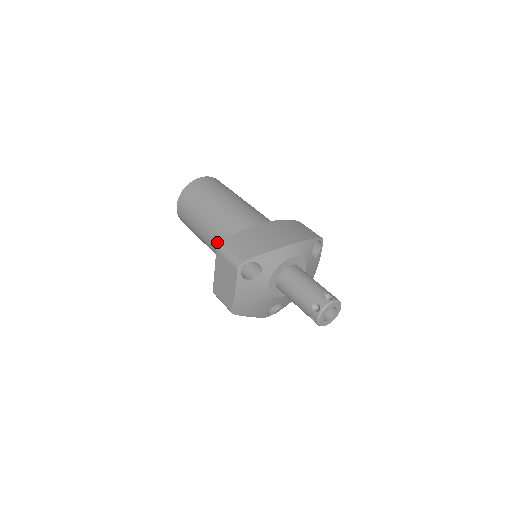
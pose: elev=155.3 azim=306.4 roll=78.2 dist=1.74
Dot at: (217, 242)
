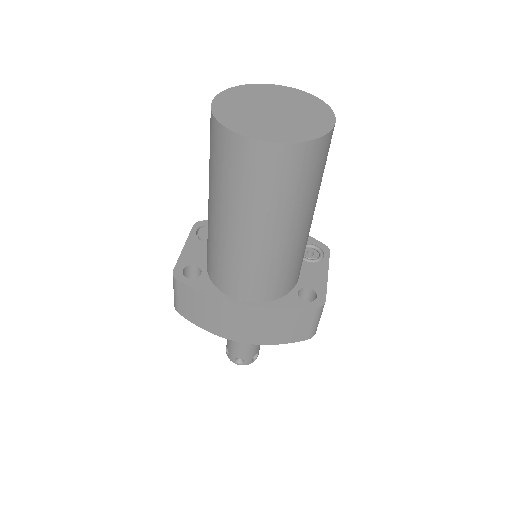
Dot at: occluded
